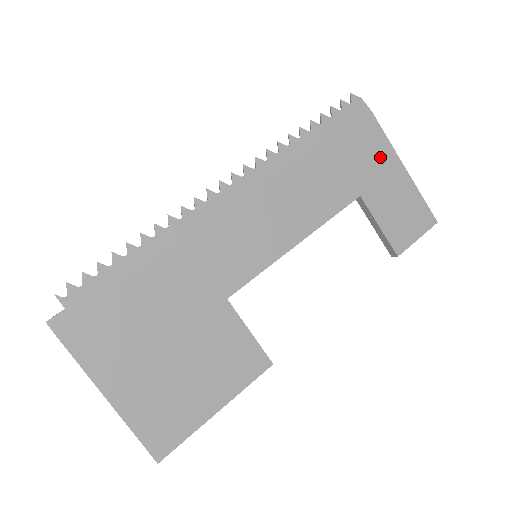
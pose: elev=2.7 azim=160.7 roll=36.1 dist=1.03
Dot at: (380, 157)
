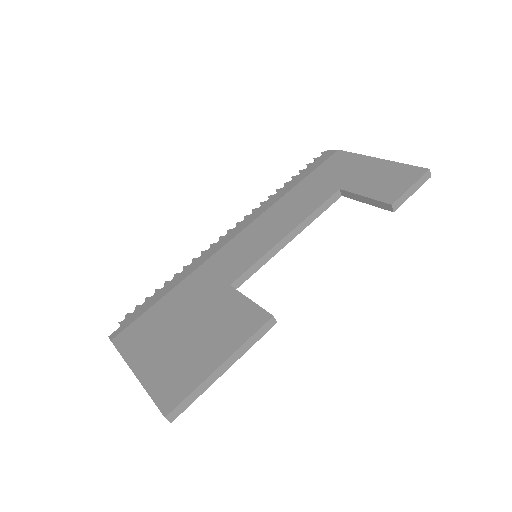
Dot at: (352, 164)
